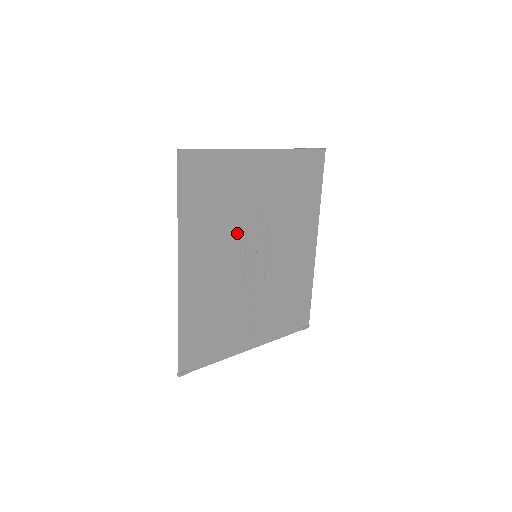
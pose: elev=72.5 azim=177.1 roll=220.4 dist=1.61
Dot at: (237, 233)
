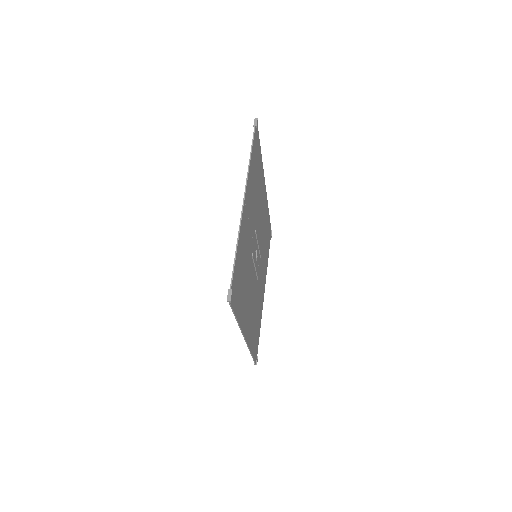
Dot at: (250, 267)
